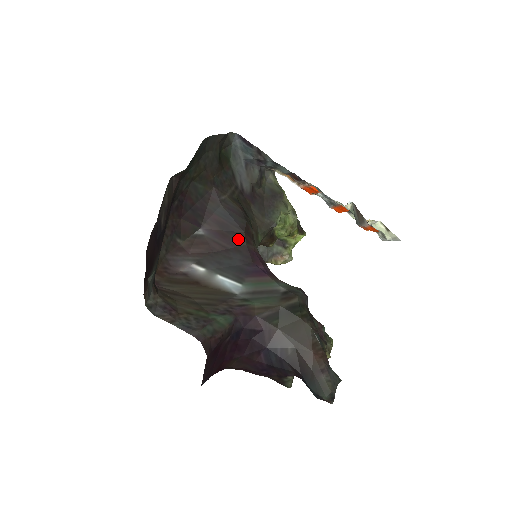
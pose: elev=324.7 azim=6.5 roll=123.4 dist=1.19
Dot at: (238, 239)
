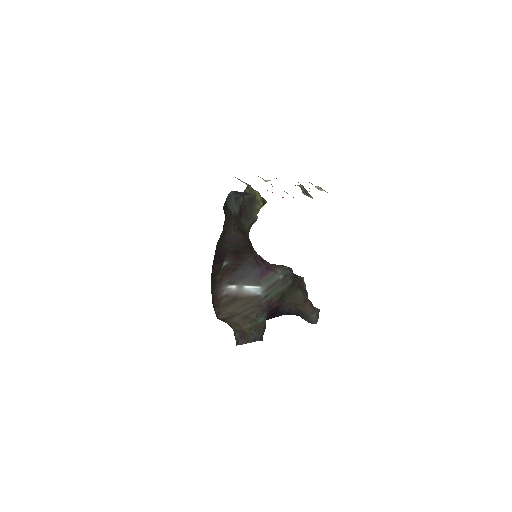
Dot at: (246, 255)
